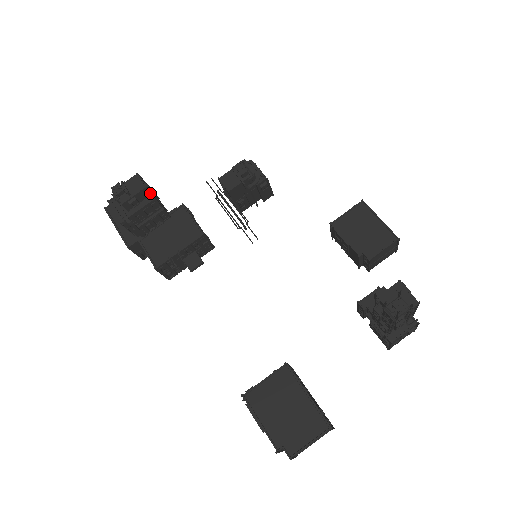
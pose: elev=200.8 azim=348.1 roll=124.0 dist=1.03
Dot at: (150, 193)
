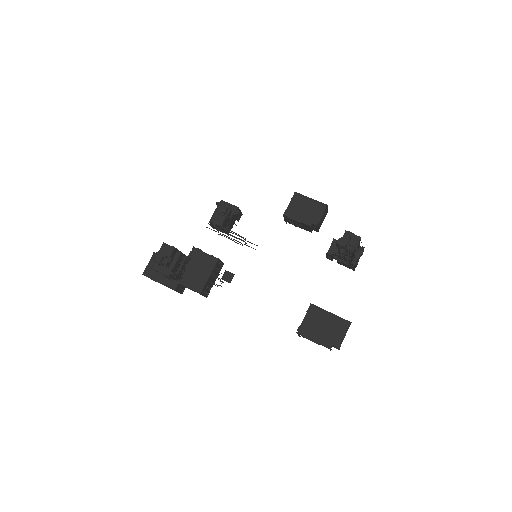
Dot at: (177, 250)
